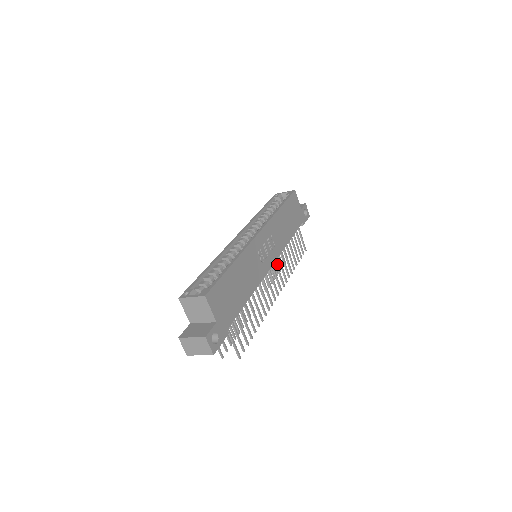
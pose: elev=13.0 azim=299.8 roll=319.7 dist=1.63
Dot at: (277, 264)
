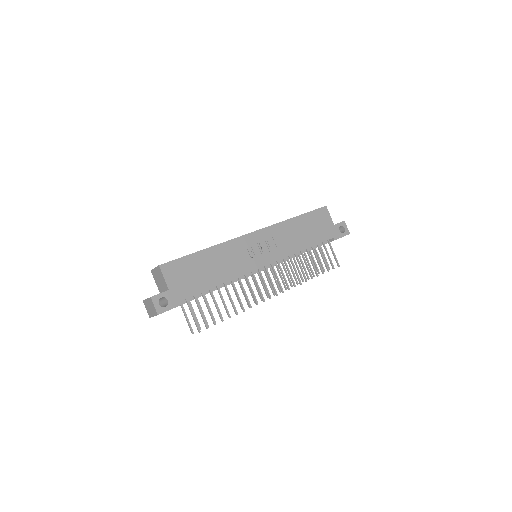
Dot at: occluded
